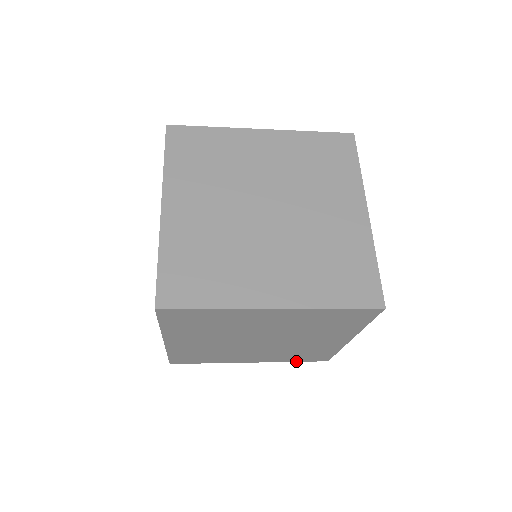
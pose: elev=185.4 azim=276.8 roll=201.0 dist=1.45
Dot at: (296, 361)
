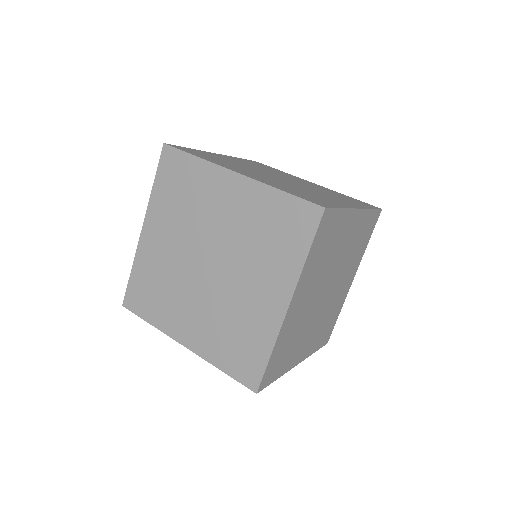
Dot at: (316, 350)
